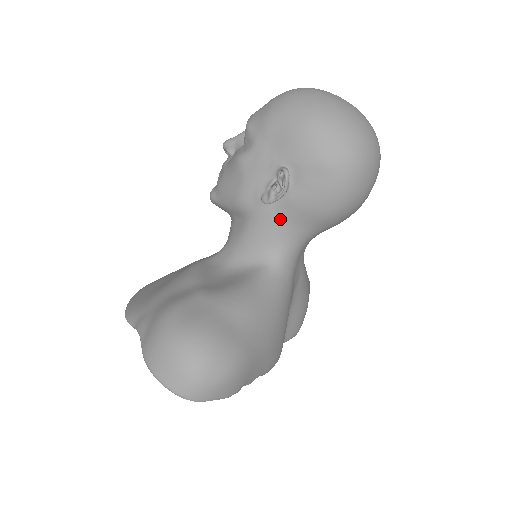
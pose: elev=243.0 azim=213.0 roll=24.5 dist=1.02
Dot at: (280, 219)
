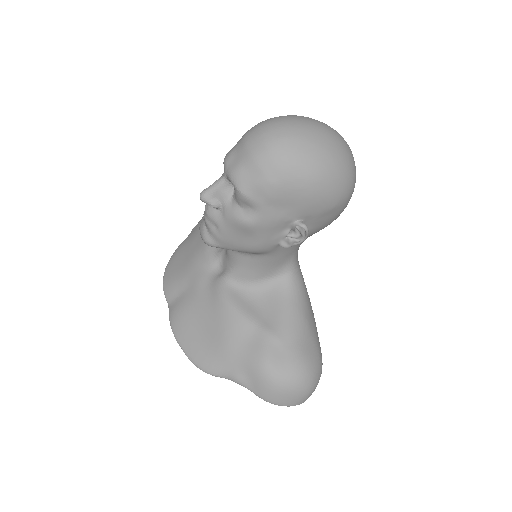
Dot at: occluded
